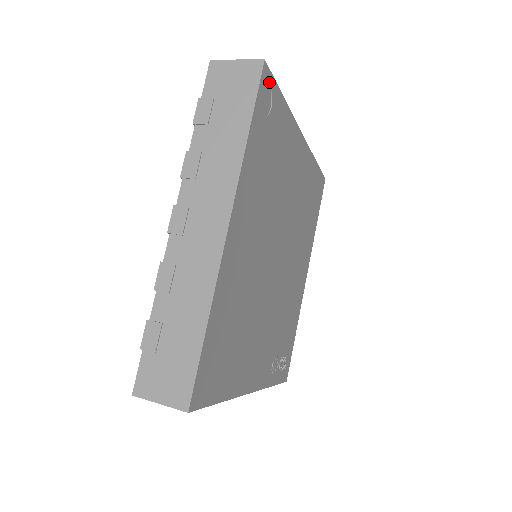
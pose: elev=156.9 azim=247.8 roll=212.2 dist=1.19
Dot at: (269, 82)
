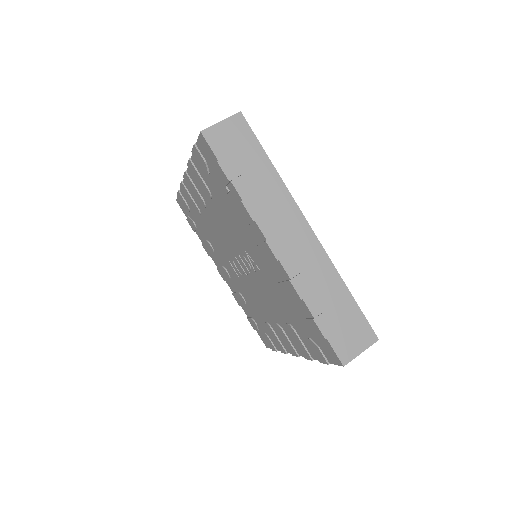
Dot at: occluded
